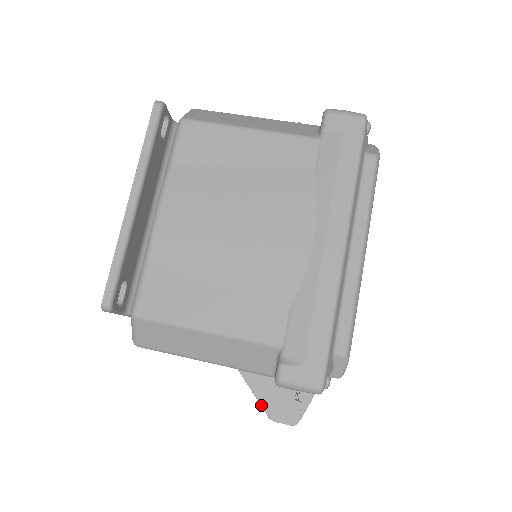
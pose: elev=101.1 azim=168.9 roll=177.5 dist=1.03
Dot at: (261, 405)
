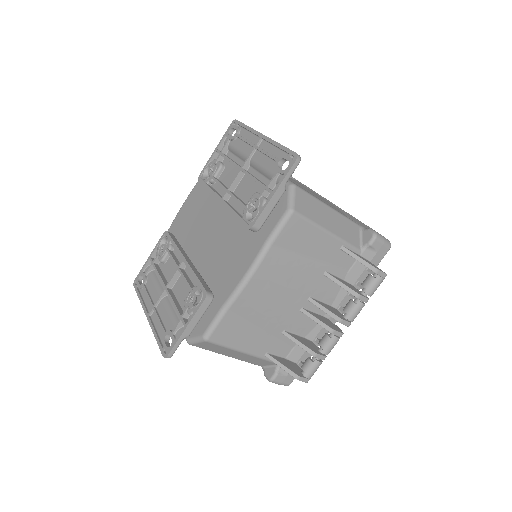
Dot at: (368, 262)
